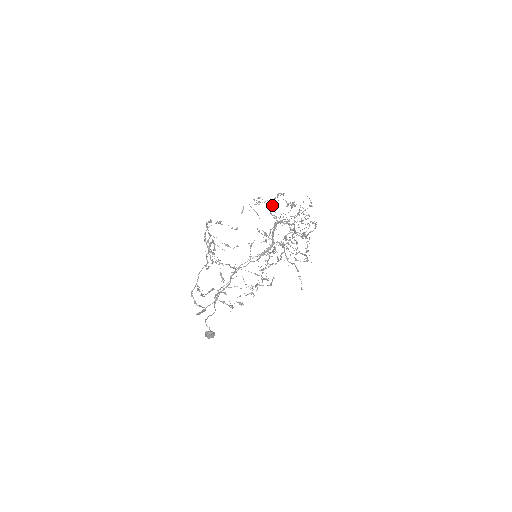
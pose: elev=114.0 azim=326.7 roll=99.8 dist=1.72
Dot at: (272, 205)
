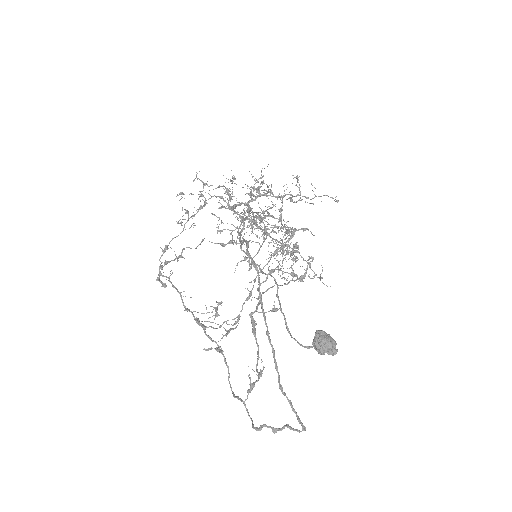
Dot at: (205, 198)
